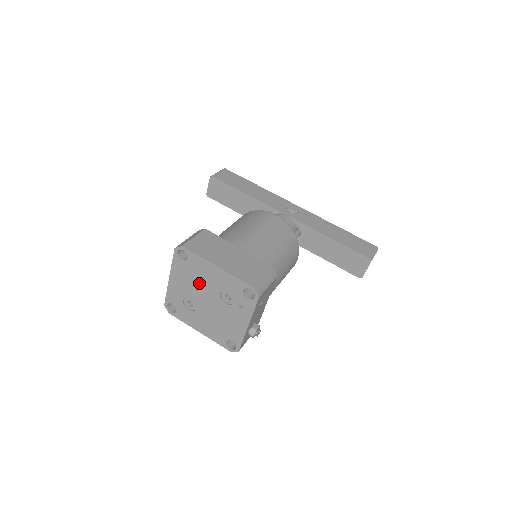
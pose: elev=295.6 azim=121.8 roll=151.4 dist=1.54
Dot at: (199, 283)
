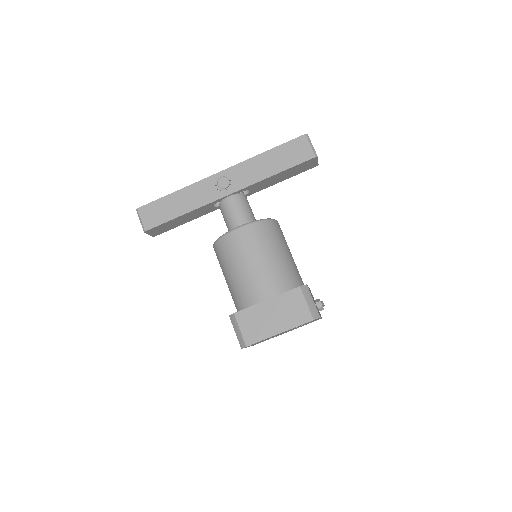
Dot at: occluded
